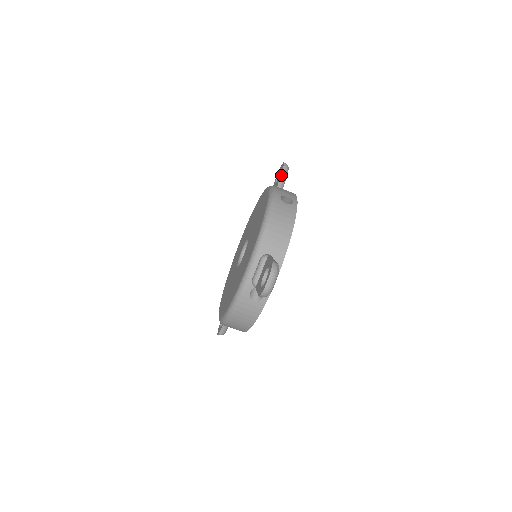
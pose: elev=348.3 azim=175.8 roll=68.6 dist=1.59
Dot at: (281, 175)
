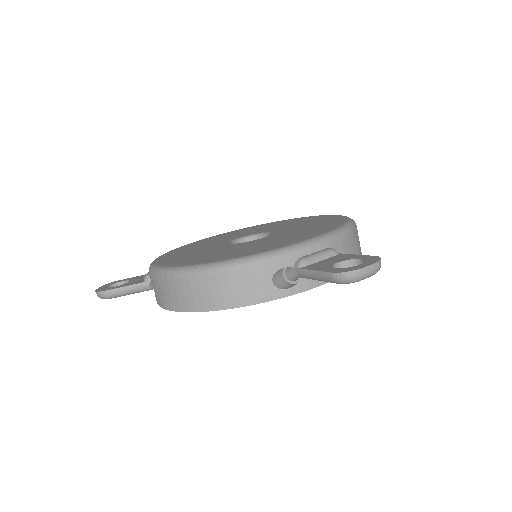
Dot at: occluded
